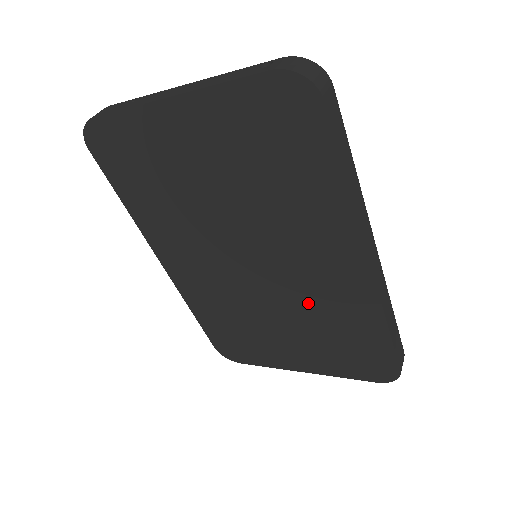
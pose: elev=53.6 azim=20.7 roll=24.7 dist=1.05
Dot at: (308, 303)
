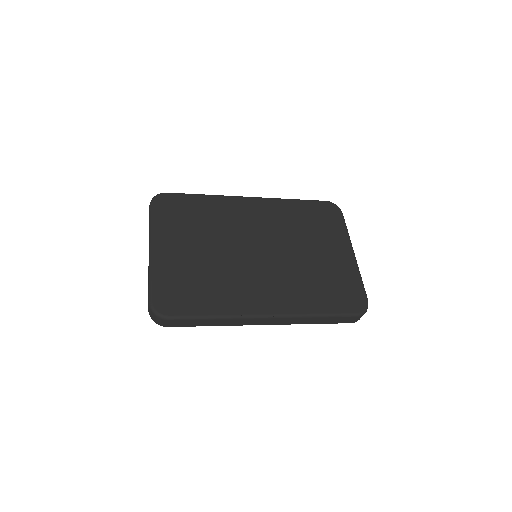
Dot at: occluded
